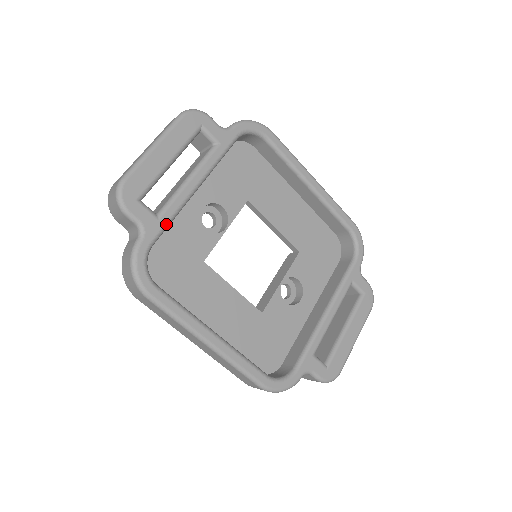
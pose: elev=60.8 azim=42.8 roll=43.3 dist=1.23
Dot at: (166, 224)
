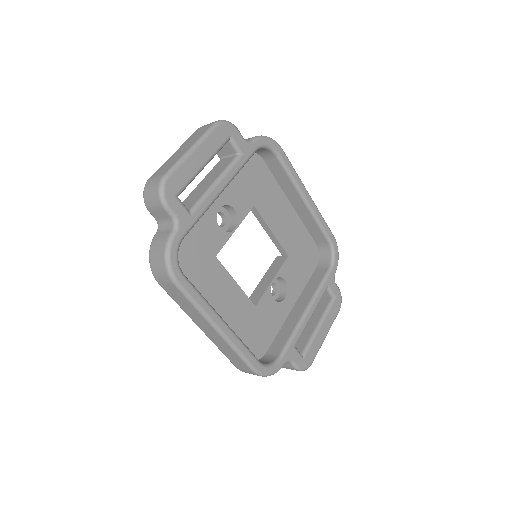
Dot at: (196, 220)
